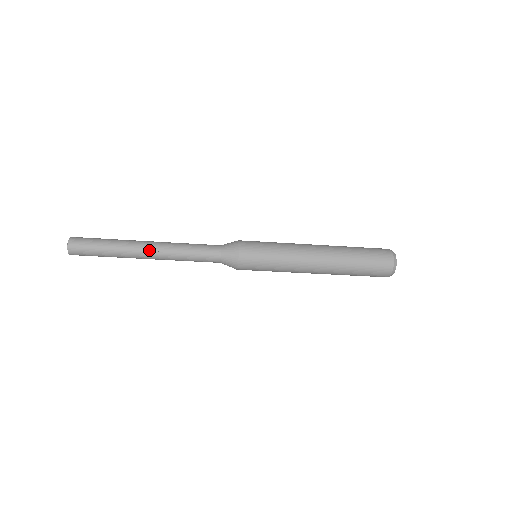
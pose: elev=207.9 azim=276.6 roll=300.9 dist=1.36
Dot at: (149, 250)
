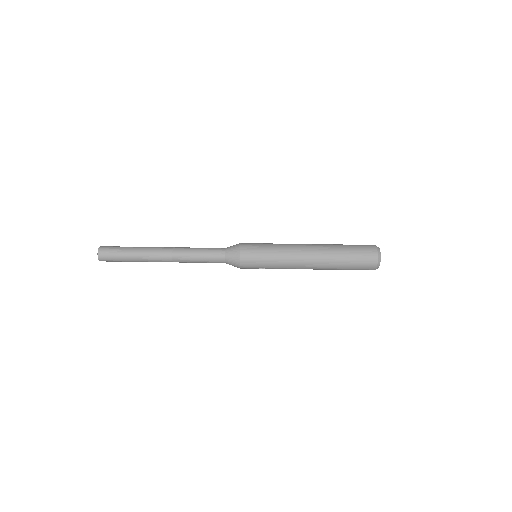
Dot at: (165, 250)
